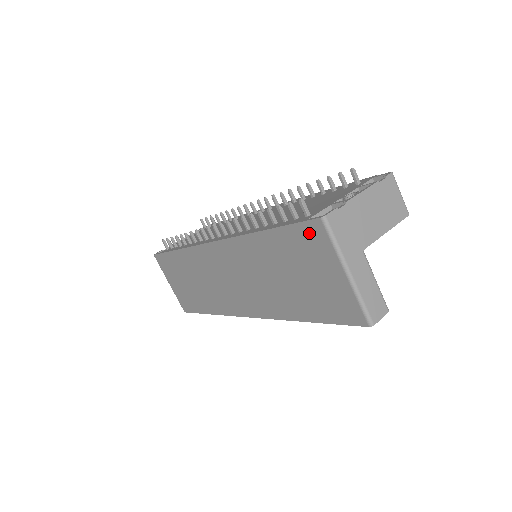
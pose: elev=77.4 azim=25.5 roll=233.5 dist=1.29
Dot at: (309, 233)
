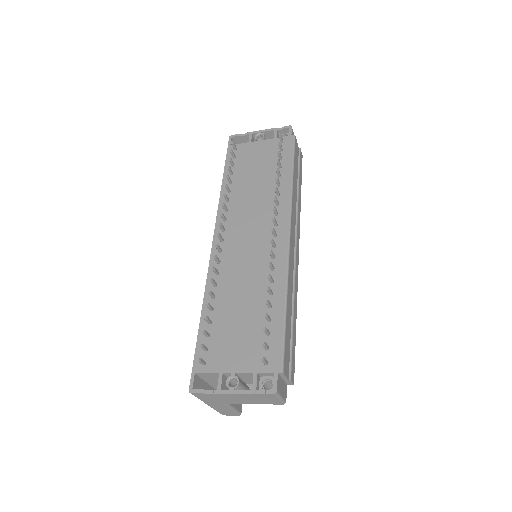
Dot at: occluded
